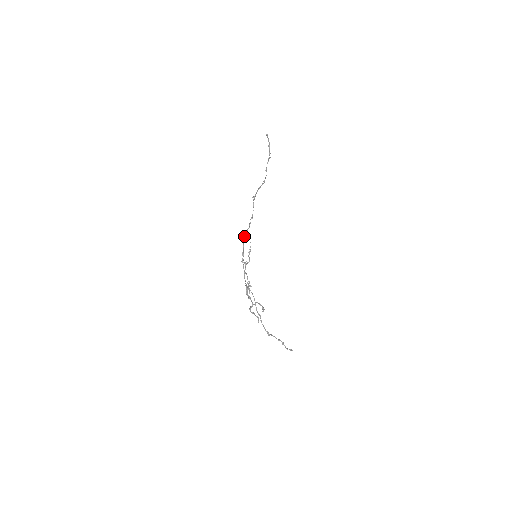
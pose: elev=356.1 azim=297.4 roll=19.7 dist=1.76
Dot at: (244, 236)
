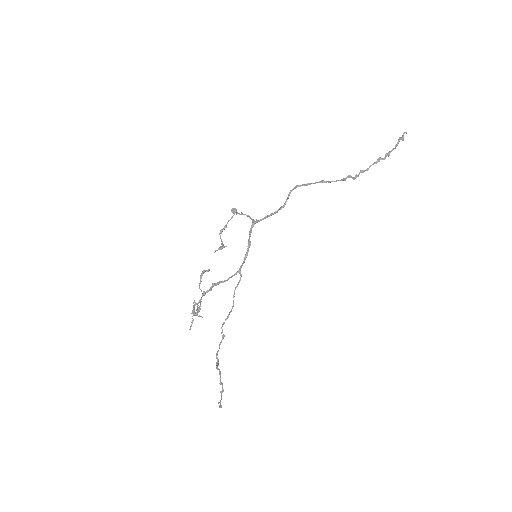
Dot at: (232, 209)
